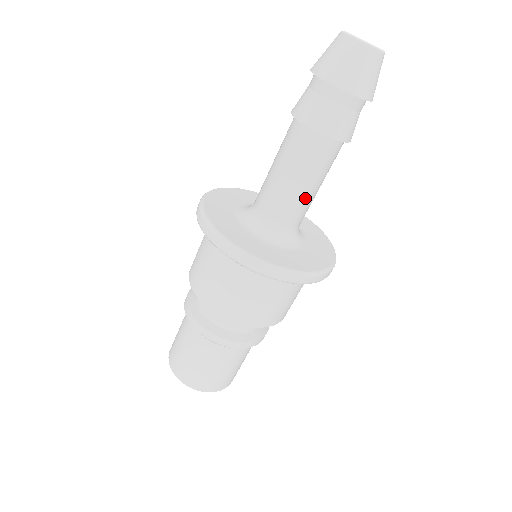
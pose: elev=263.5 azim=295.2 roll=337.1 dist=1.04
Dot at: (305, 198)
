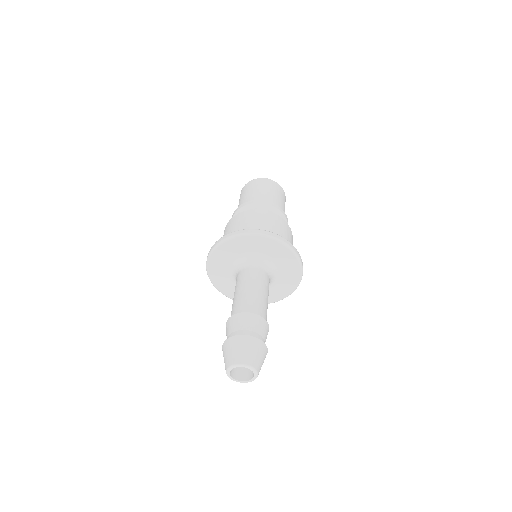
Dot at: occluded
